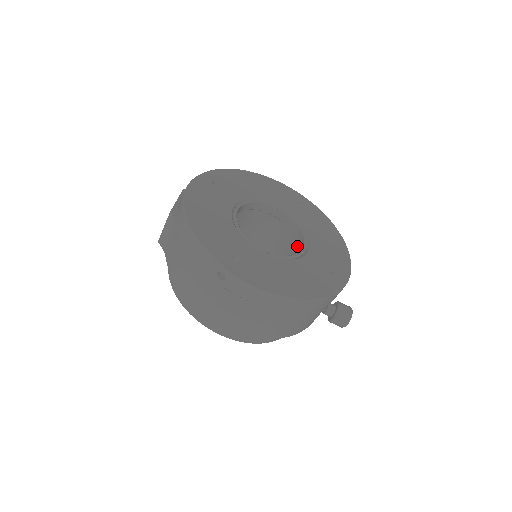
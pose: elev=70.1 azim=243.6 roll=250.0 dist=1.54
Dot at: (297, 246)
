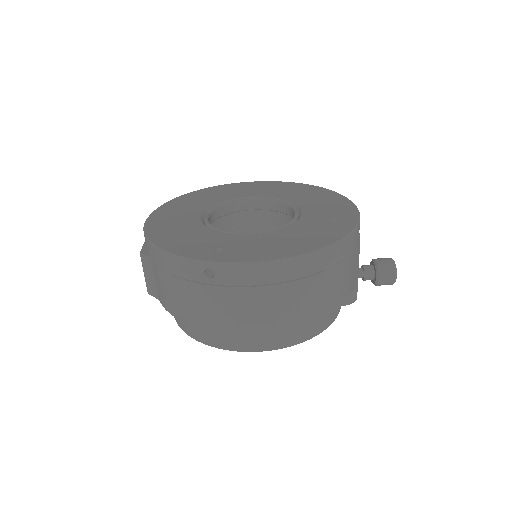
Dot at: occluded
